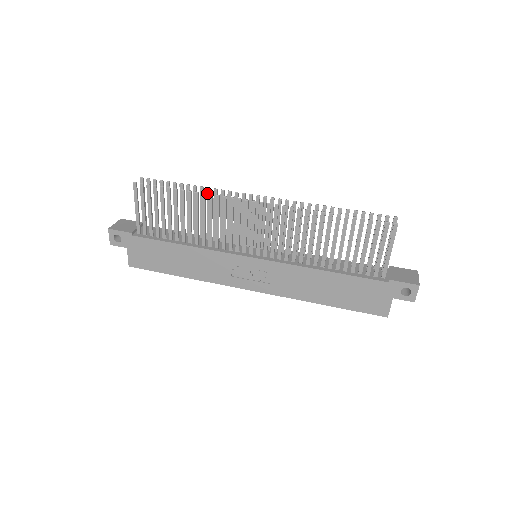
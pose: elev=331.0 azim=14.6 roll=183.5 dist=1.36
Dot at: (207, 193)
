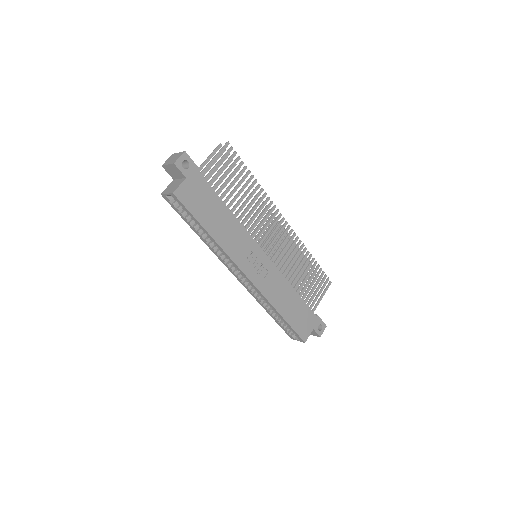
Dot at: occluded
